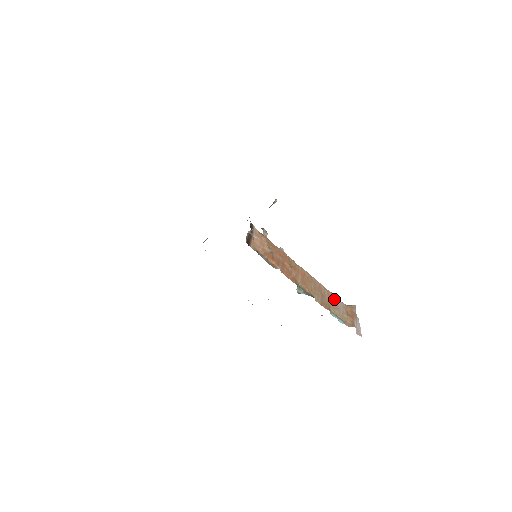
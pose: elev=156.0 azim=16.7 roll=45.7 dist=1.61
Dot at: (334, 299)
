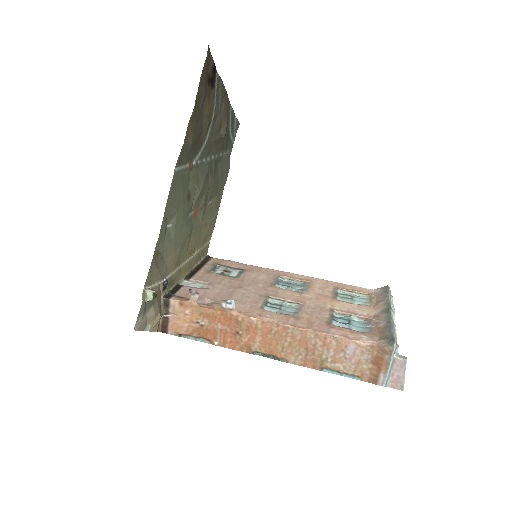
Dot at: (339, 347)
